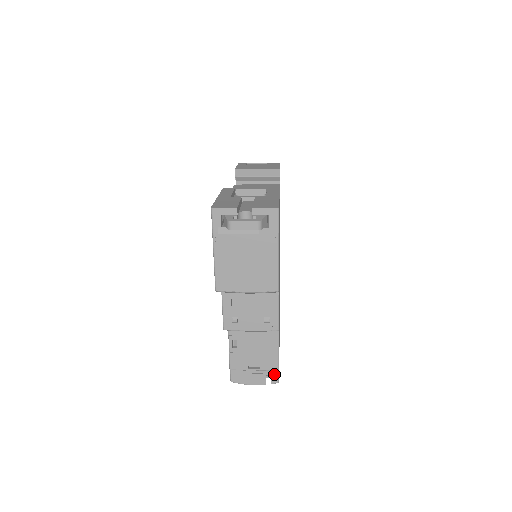
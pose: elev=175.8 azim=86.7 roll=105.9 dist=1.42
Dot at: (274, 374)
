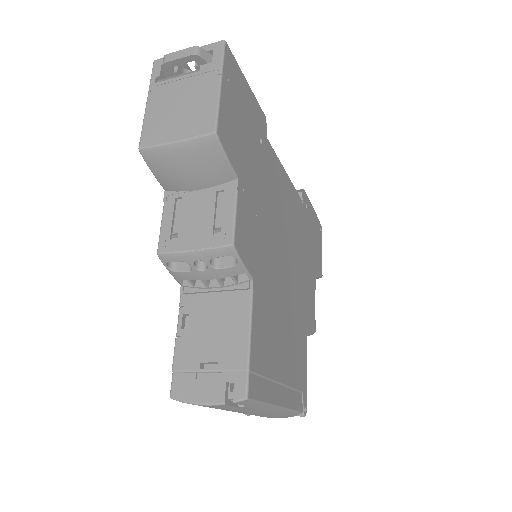
Dot at: (240, 379)
